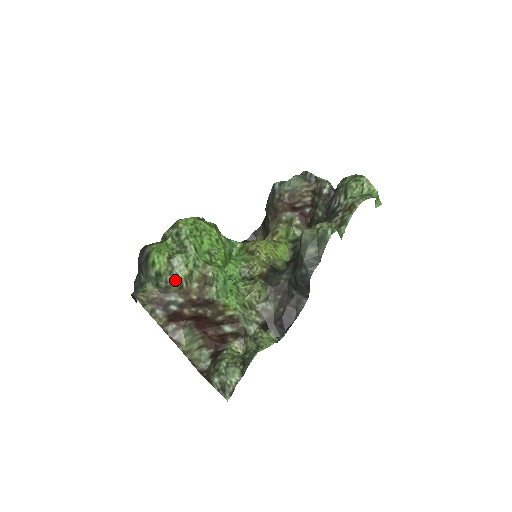
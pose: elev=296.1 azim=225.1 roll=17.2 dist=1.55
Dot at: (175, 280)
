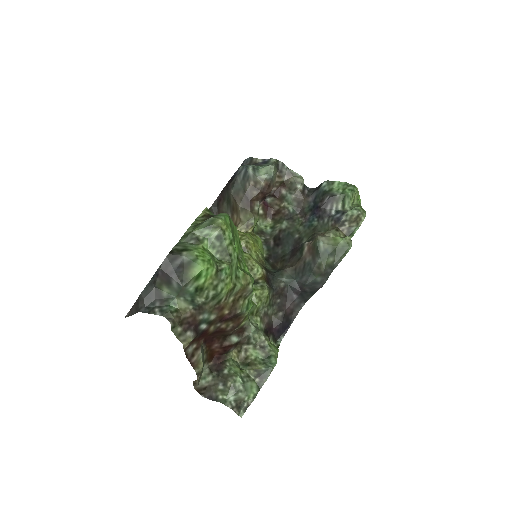
Dot at: (218, 295)
